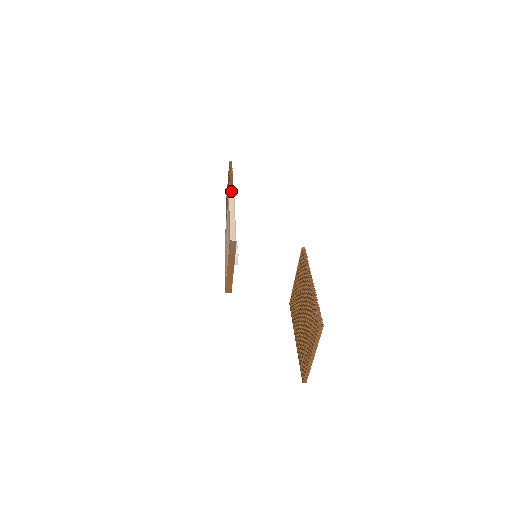
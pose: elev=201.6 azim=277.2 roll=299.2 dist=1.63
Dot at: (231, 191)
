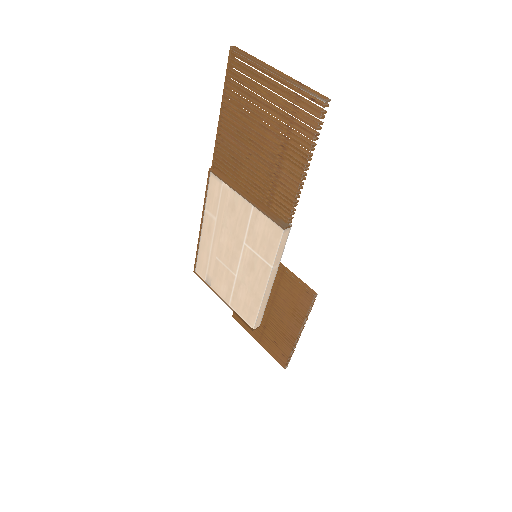
Dot at: (288, 223)
